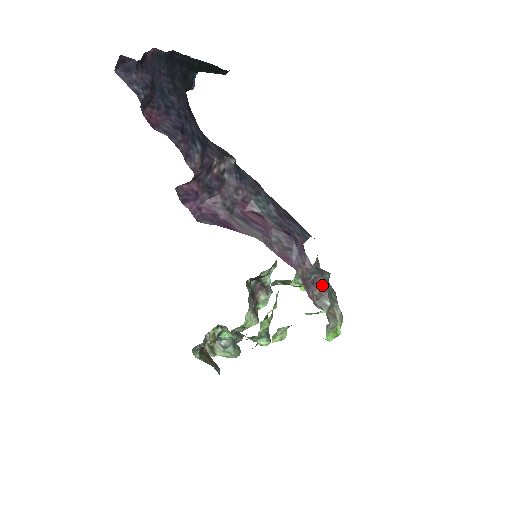
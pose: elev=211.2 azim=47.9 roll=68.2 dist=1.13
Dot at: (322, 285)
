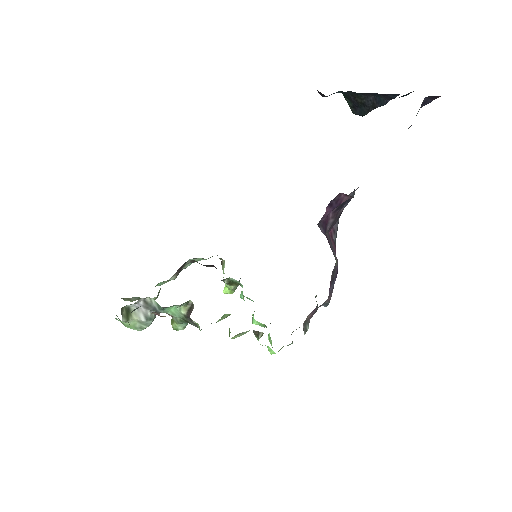
Dot at: (314, 313)
